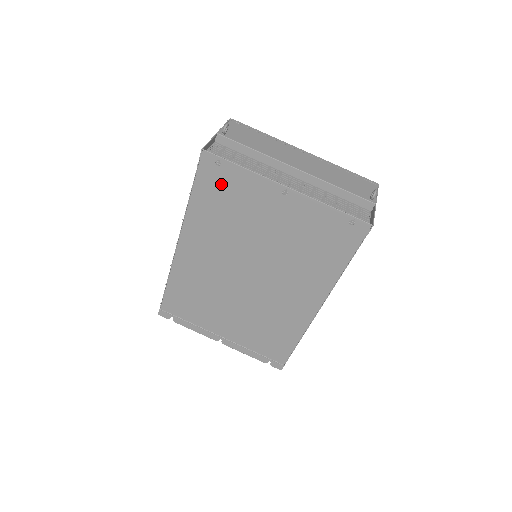
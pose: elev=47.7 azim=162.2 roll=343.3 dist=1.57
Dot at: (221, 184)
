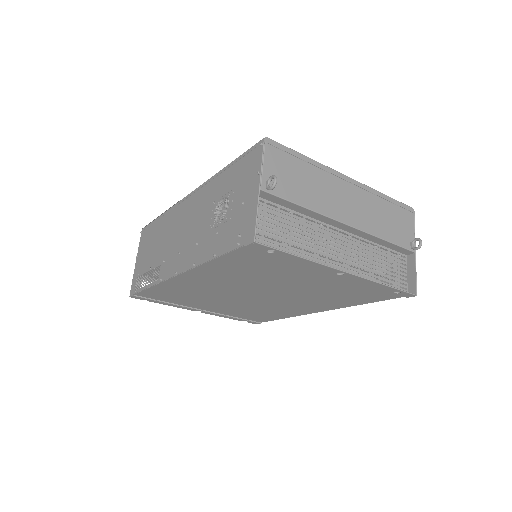
Dot at: (263, 259)
